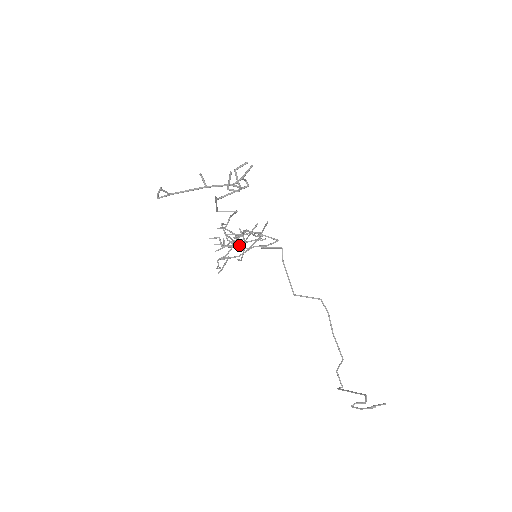
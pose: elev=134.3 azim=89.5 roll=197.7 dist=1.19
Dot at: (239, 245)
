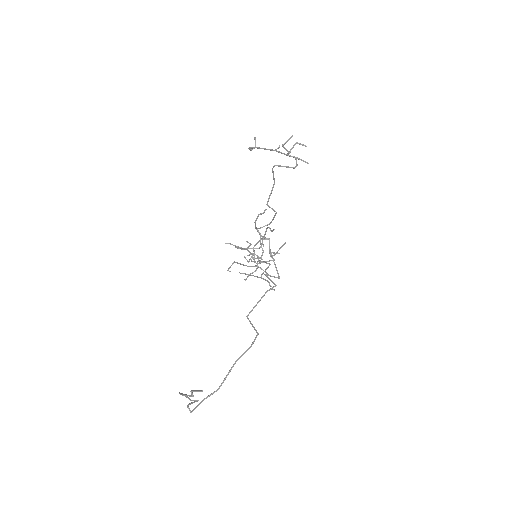
Dot at: occluded
